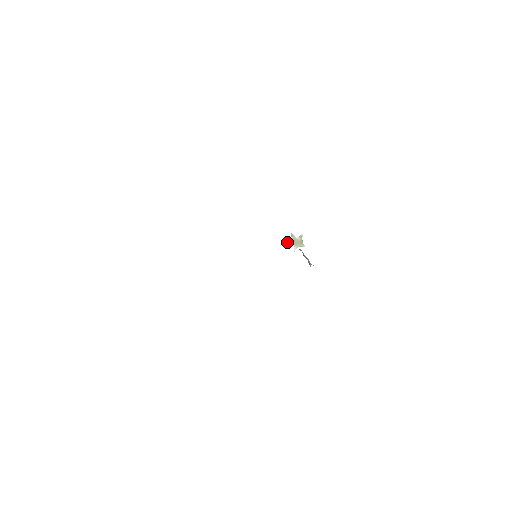
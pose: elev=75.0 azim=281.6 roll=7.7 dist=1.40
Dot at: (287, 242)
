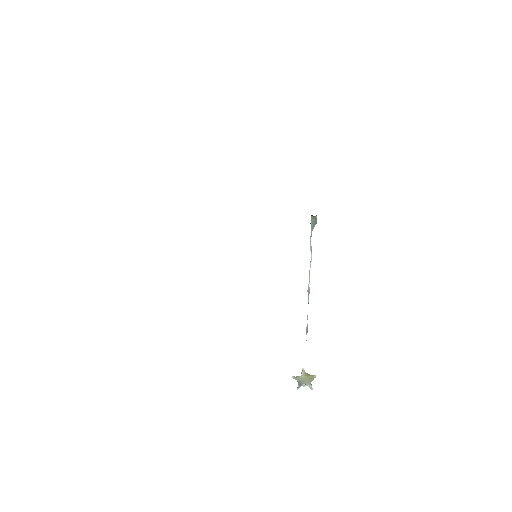
Dot at: (297, 388)
